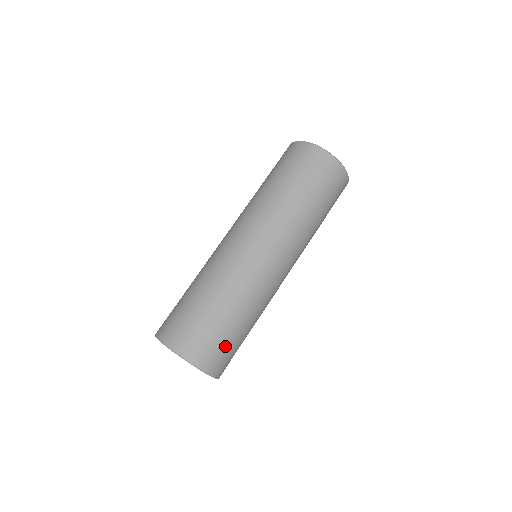
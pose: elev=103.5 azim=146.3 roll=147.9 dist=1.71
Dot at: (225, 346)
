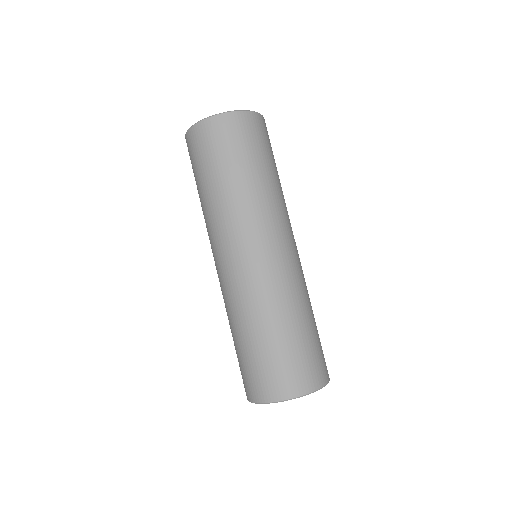
Dot at: occluded
